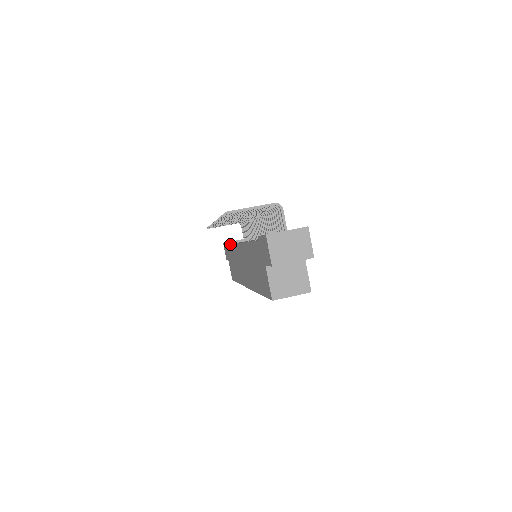
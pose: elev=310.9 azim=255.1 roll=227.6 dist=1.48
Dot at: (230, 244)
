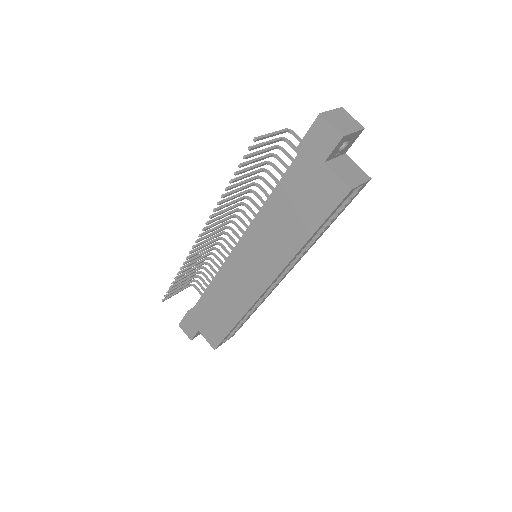
Dot at: occluded
